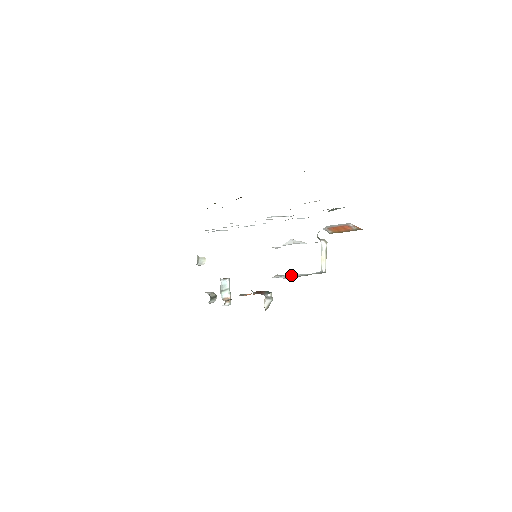
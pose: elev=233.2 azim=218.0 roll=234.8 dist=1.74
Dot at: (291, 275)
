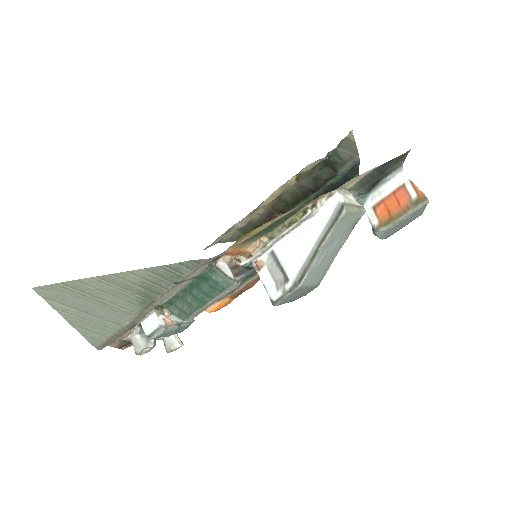
Dot at: (288, 249)
